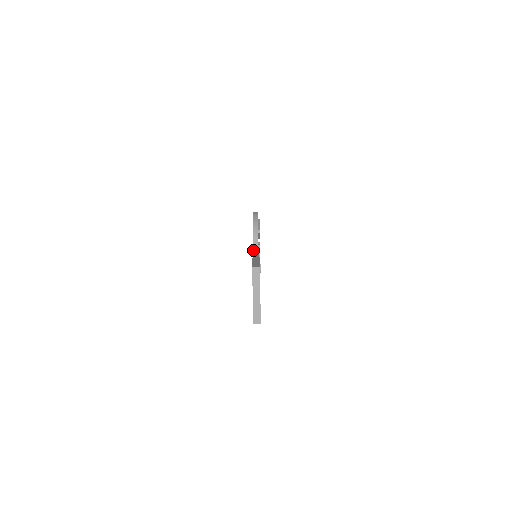
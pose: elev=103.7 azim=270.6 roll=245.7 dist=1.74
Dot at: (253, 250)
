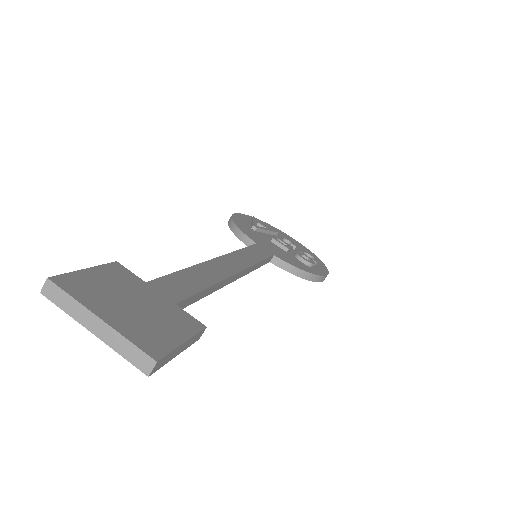
Dot at: occluded
